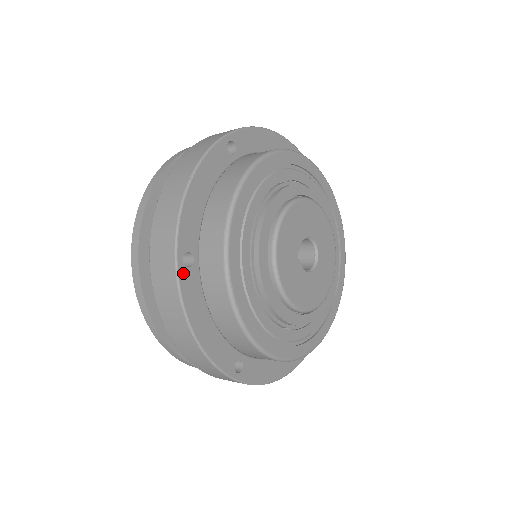
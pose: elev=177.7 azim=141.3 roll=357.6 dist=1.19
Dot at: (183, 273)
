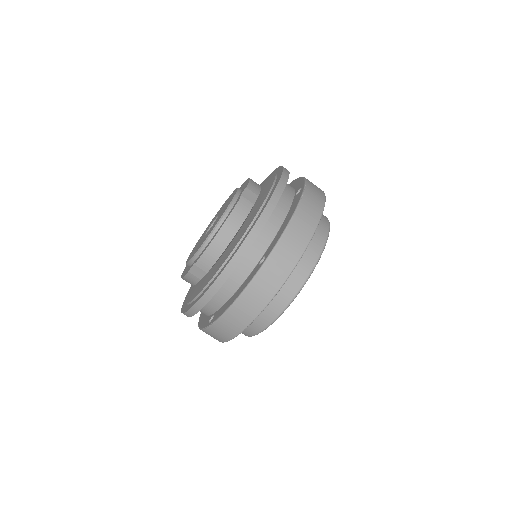
Dot at: (282, 285)
